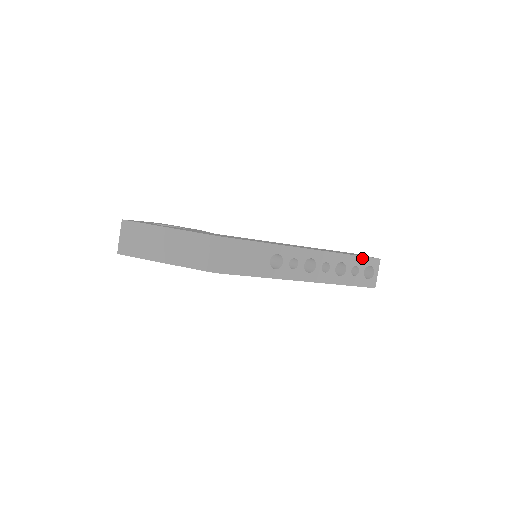
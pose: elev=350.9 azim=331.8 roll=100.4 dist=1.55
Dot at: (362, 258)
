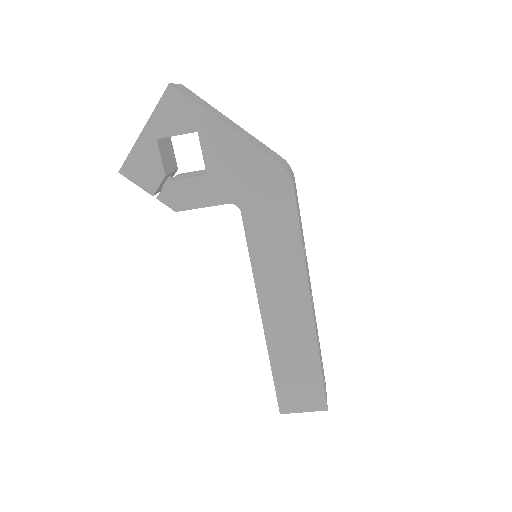
Dot at: occluded
